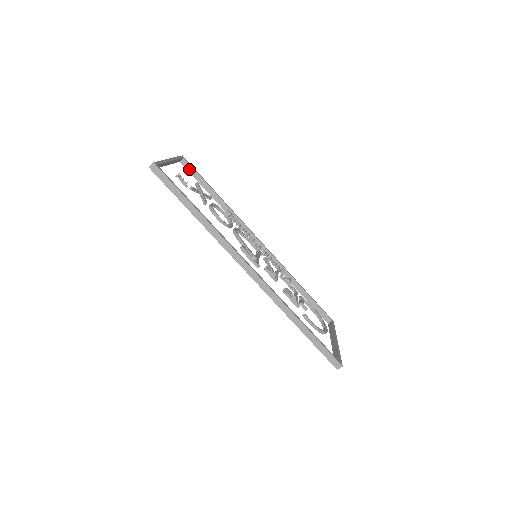
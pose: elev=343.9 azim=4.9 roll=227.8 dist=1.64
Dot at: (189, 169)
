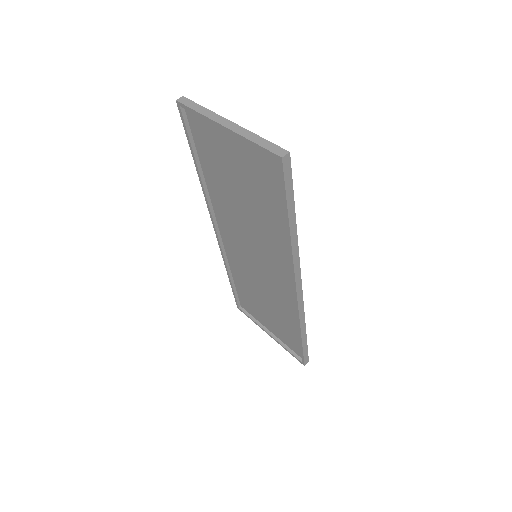
Dot at: (187, 120)
